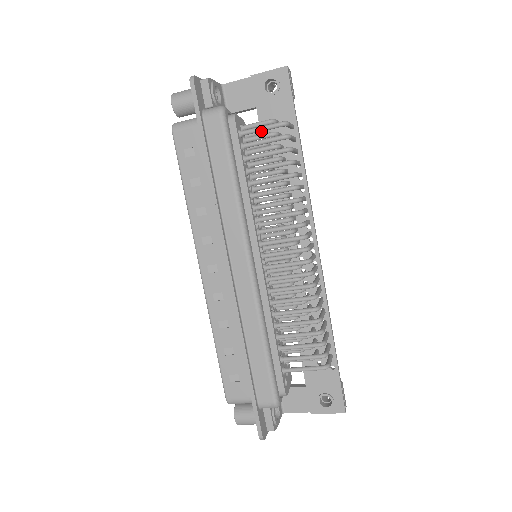
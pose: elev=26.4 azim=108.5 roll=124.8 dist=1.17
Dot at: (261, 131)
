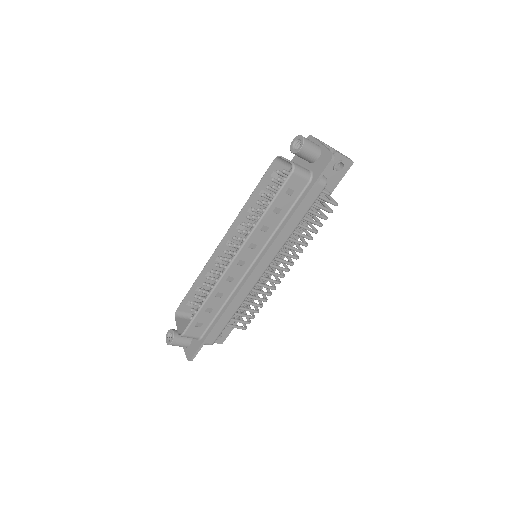
Dot at: (325, 201)
